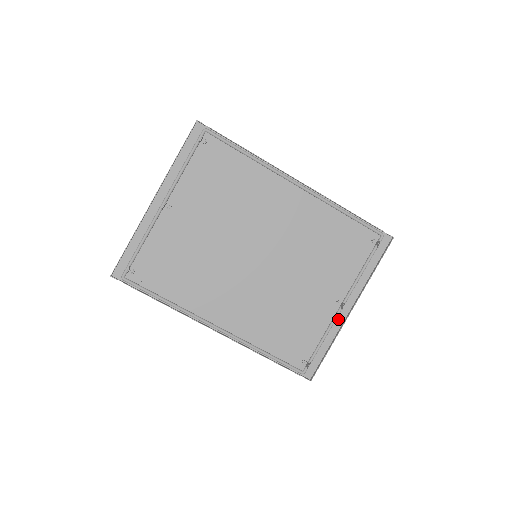
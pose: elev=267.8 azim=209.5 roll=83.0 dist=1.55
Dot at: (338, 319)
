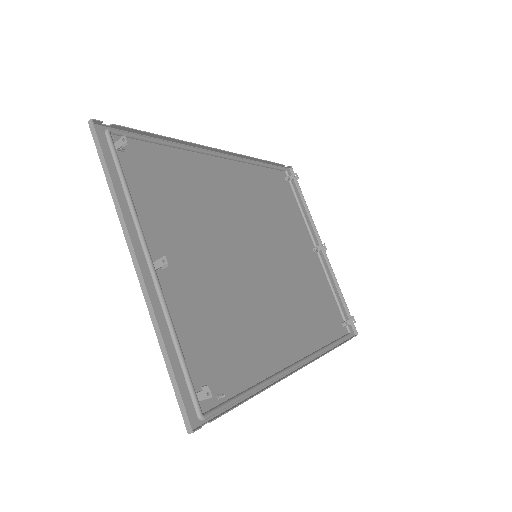
Dot at: (324, 265)
